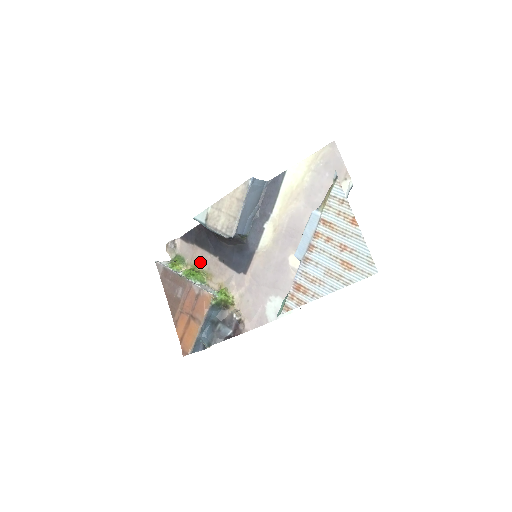
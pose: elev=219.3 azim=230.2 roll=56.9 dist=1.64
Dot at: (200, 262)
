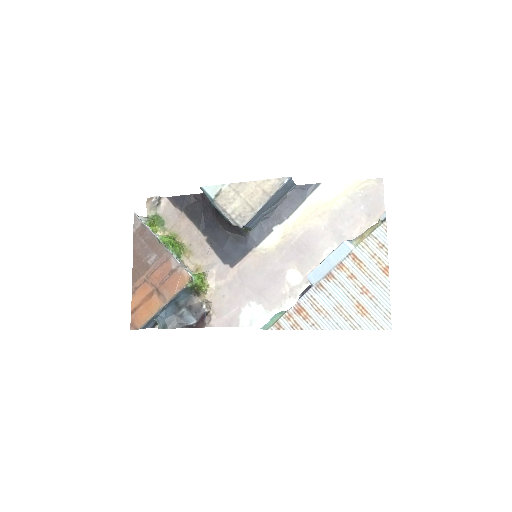
Dot at: (182, 233)
